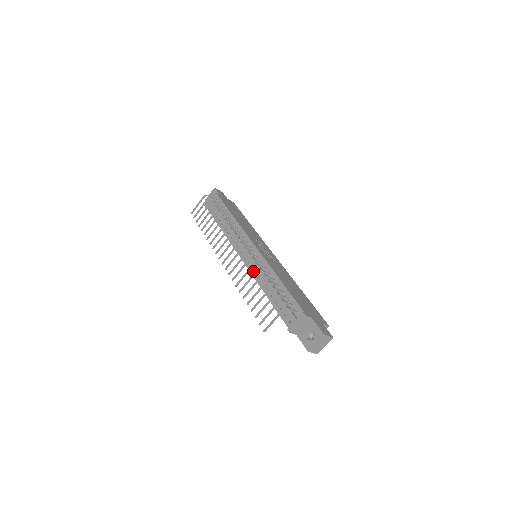
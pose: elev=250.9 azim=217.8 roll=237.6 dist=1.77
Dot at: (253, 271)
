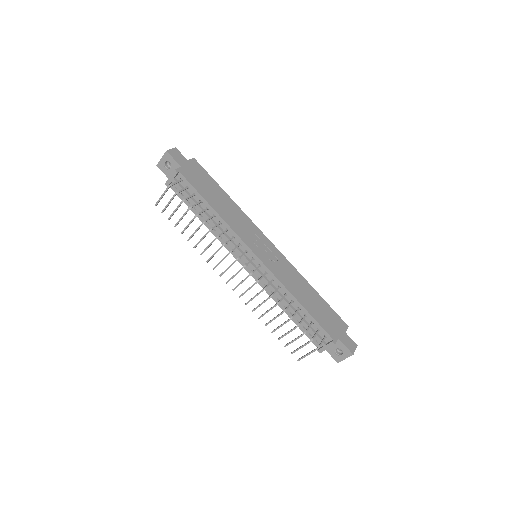
Dot at: (262, 284)
